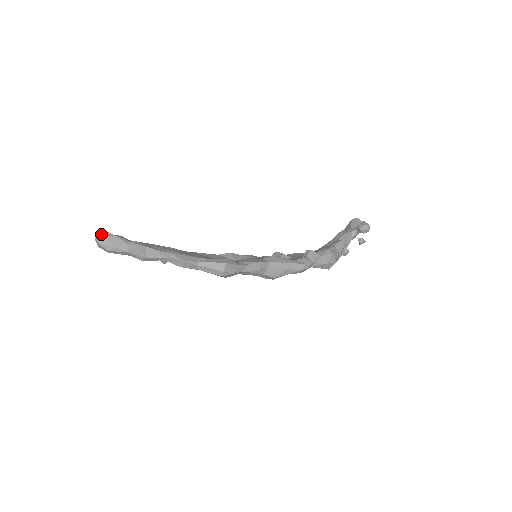
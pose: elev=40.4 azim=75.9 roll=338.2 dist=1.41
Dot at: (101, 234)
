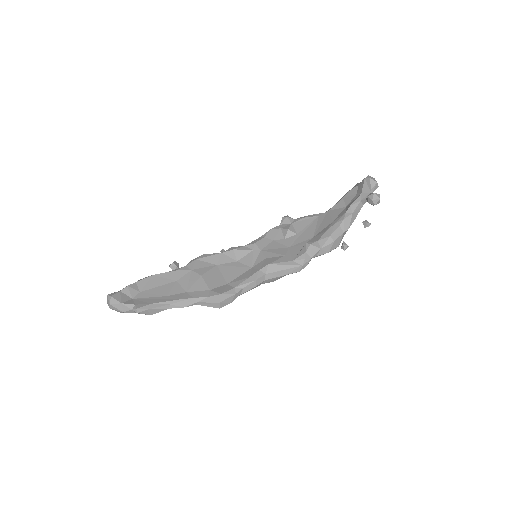
Dot at: (109, 302)
